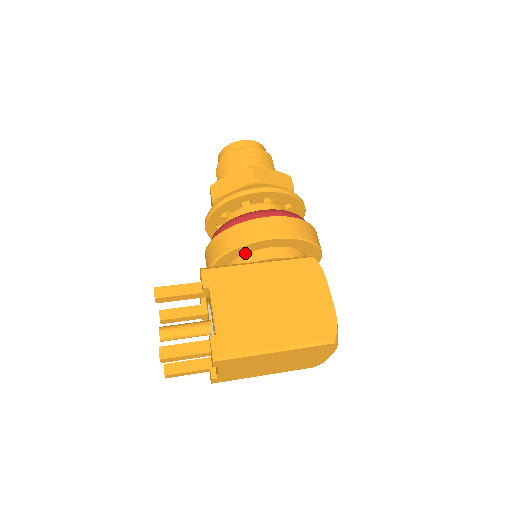
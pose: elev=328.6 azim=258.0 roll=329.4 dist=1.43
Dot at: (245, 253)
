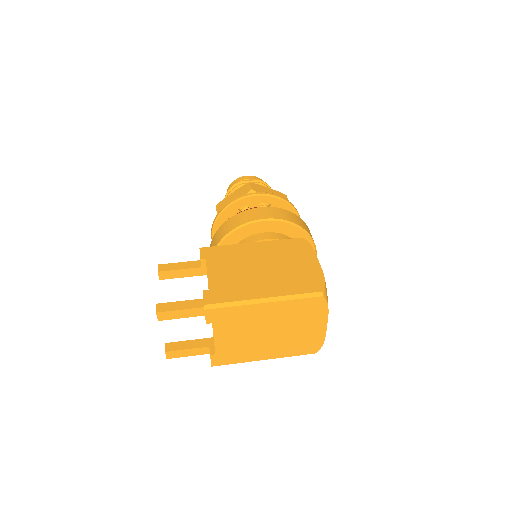
Dot at: (241, 240)
